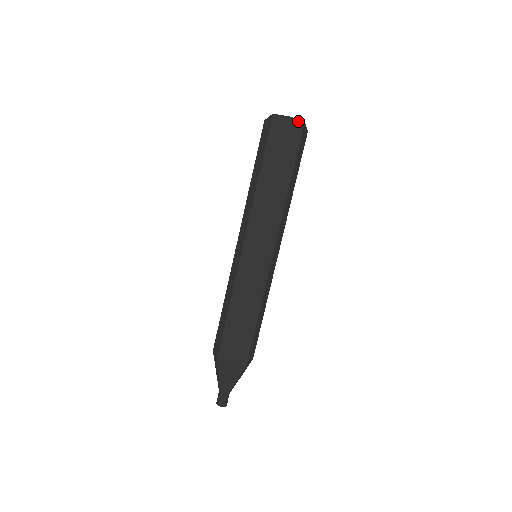
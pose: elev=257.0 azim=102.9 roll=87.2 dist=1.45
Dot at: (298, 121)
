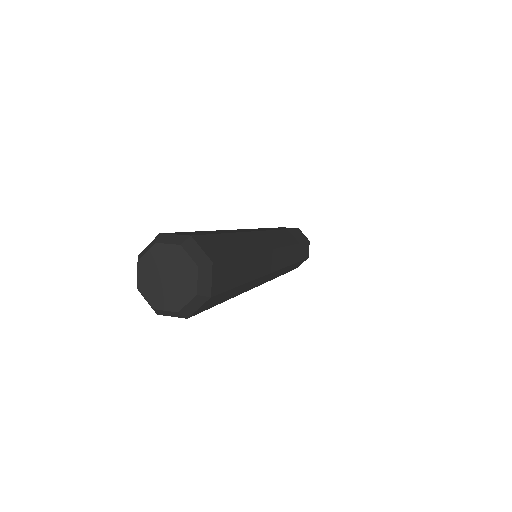
Dot at: (194, 301)
